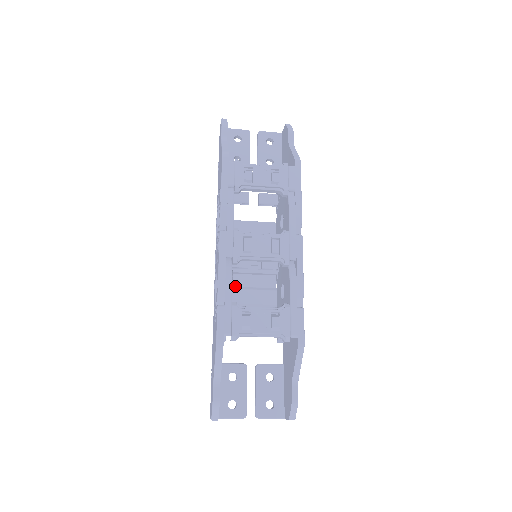
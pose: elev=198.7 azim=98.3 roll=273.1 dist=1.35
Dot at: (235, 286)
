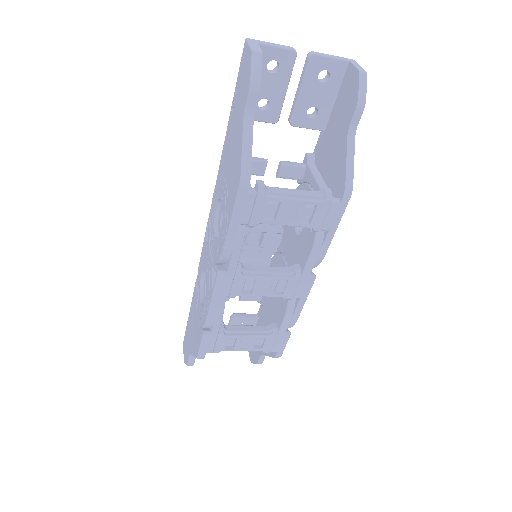
Dot at: occluded
